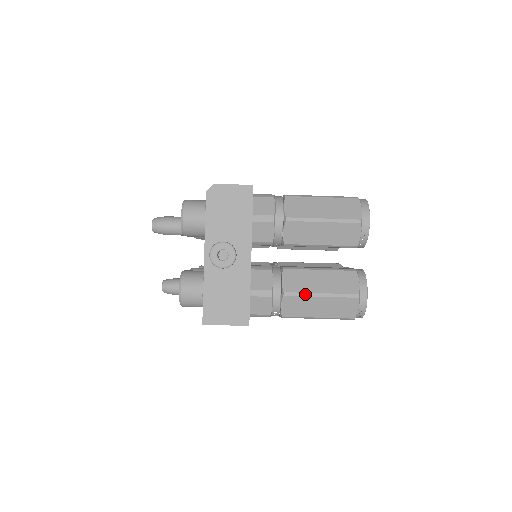
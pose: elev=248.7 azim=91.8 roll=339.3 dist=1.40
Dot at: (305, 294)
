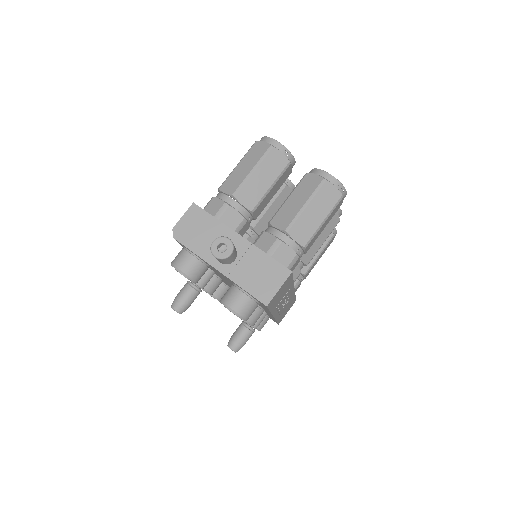
Dot at: (297, 216)
